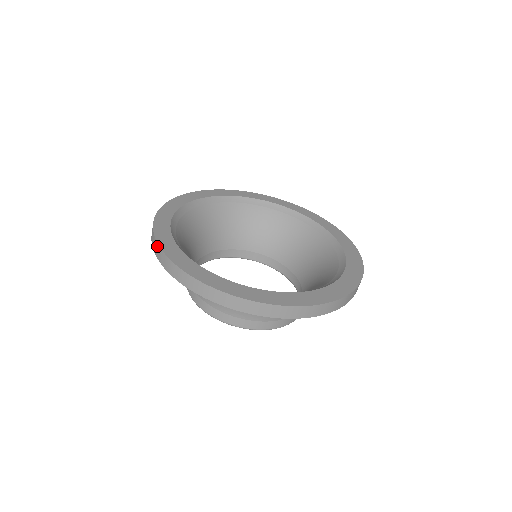
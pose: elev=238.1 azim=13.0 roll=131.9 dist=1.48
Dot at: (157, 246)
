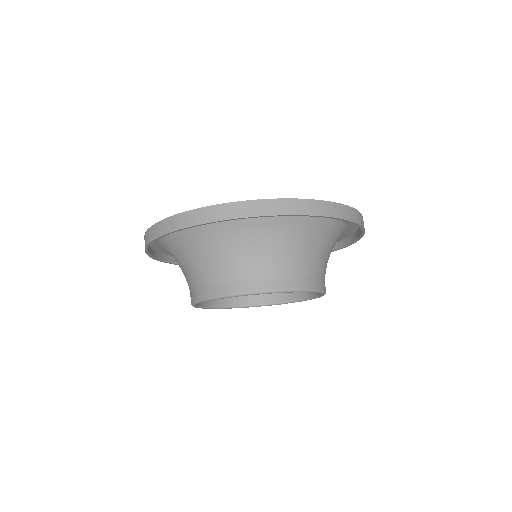
Dot at: (247, 203)
